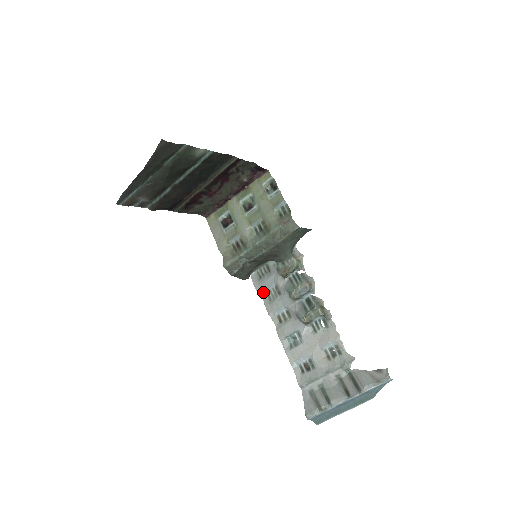
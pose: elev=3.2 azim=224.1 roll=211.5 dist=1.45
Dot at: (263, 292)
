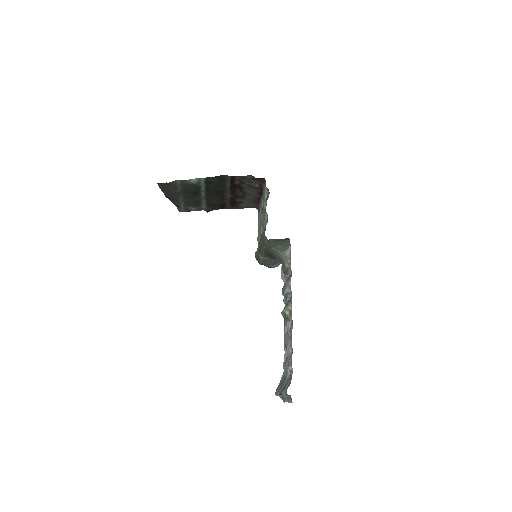
Dot at: (285, 280)
